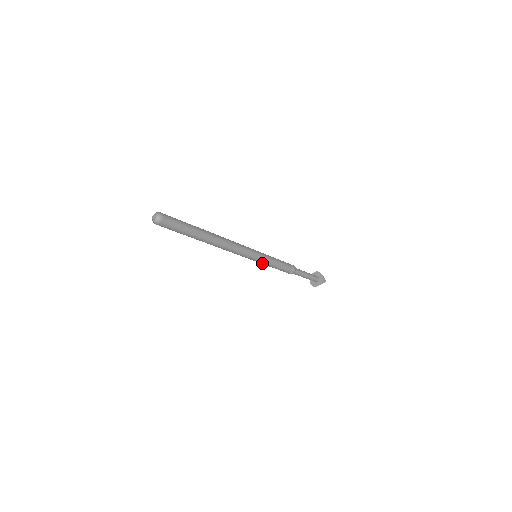
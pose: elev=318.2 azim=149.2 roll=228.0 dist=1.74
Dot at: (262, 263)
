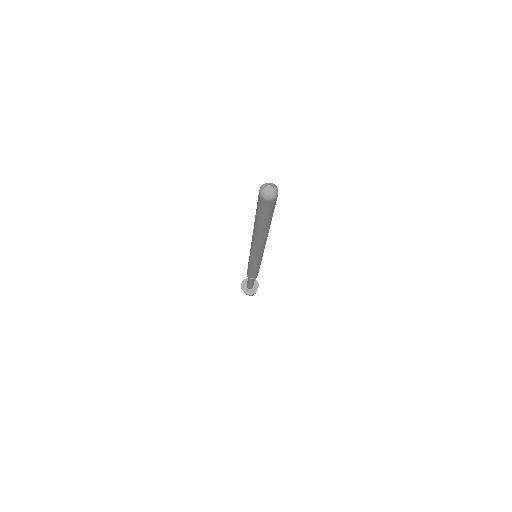
Dot at: (250, 261)
